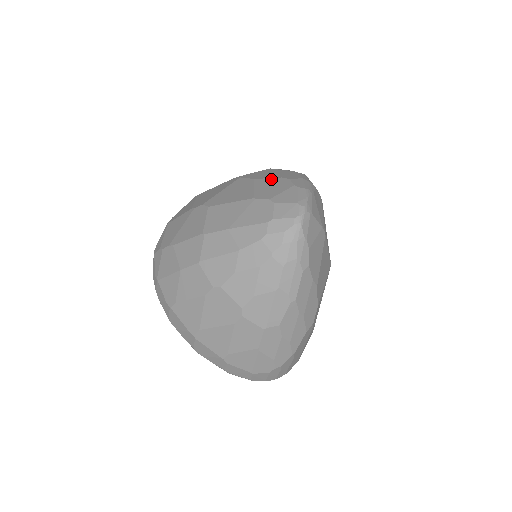
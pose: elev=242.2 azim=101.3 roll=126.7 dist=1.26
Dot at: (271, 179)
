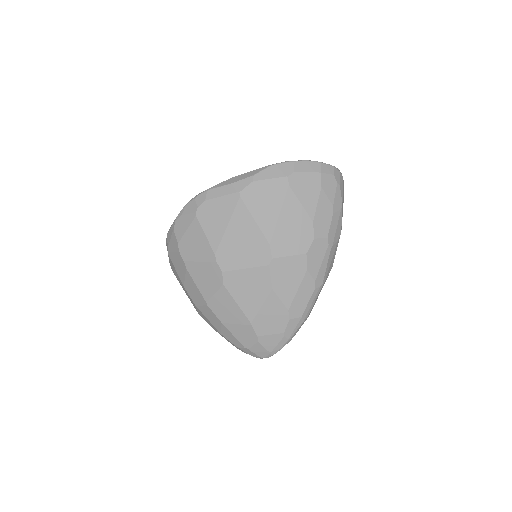
Dot at: (280, 305)
